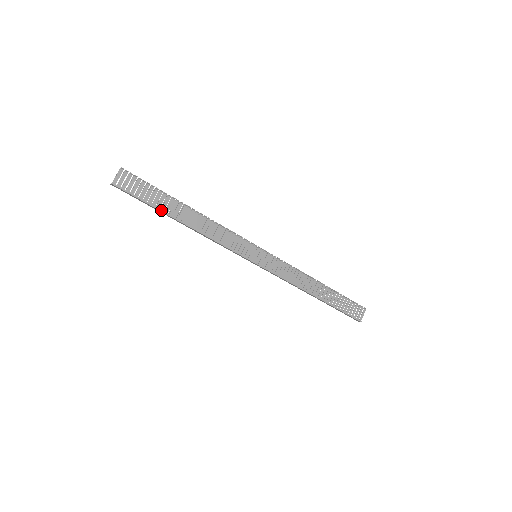
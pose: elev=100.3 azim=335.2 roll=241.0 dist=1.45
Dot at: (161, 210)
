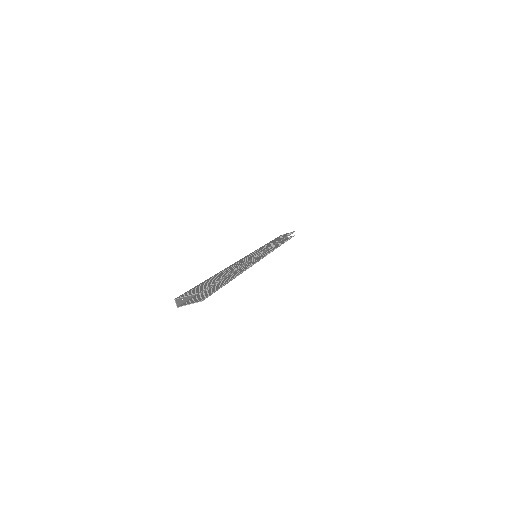
Dot at: occluded
